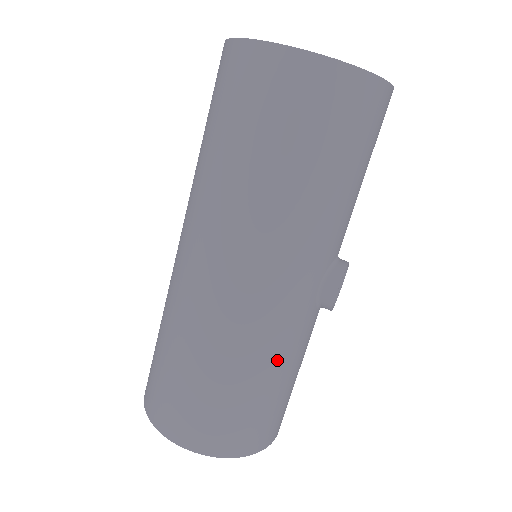
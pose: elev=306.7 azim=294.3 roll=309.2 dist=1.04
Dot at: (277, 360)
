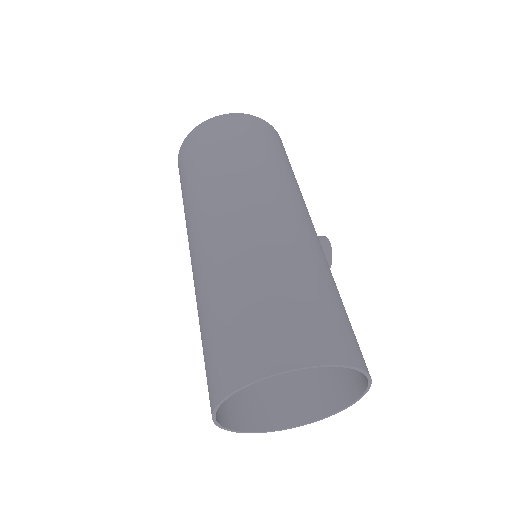
Dot at: (332, 278)
